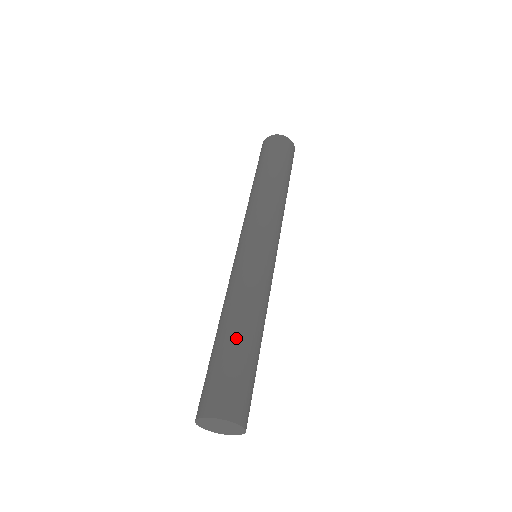
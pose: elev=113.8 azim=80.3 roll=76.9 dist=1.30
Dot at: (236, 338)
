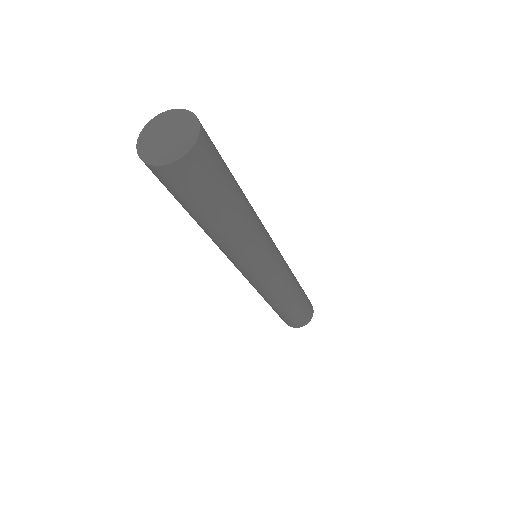
Dot at: (290, 310)
